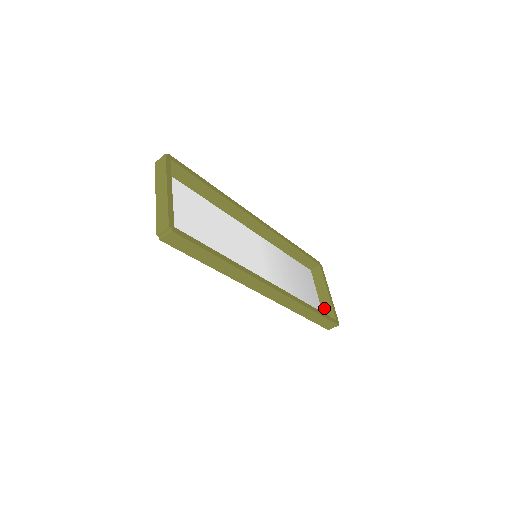
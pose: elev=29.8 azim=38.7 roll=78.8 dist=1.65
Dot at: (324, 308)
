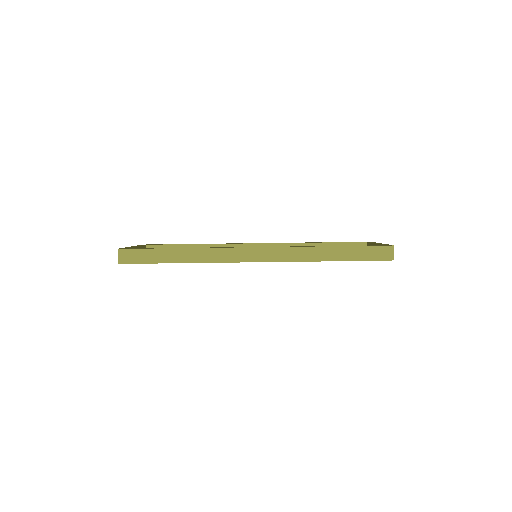
Dot at: occluded
